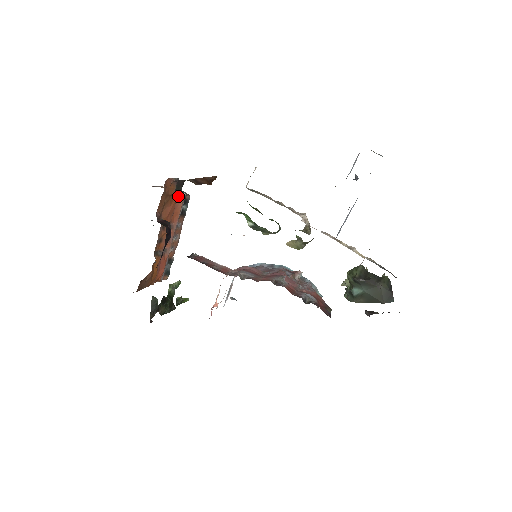
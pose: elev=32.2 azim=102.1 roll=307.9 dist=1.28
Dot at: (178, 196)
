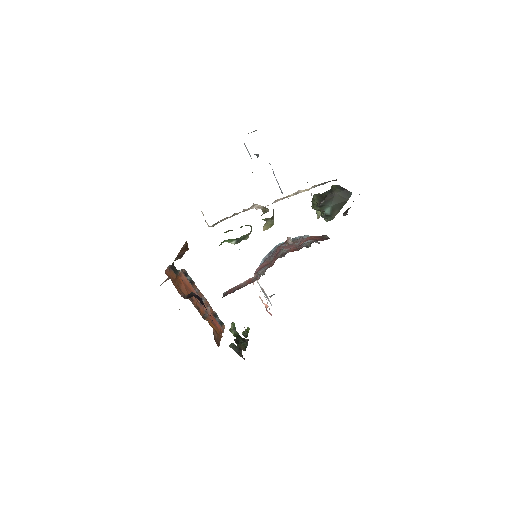
Dot at: (179, 275)
